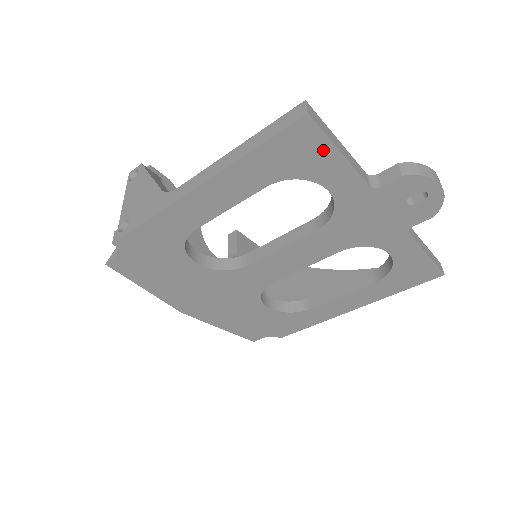
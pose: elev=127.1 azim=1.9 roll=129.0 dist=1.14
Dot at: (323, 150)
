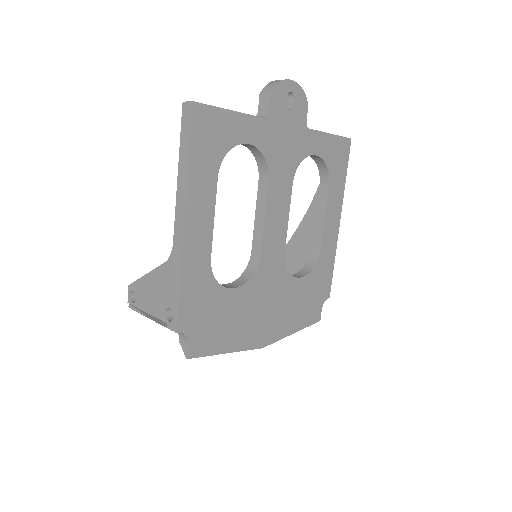
Dot at: (221, 118)
